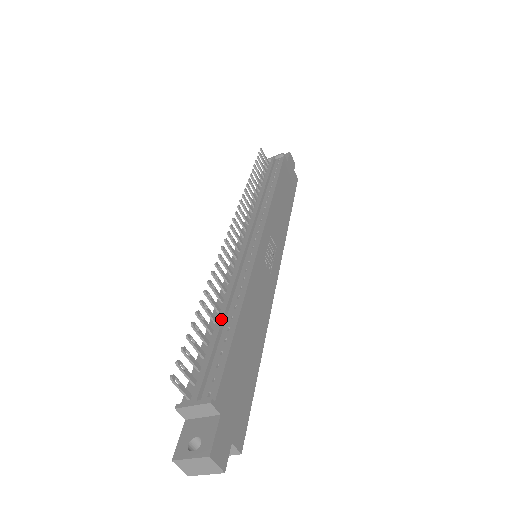
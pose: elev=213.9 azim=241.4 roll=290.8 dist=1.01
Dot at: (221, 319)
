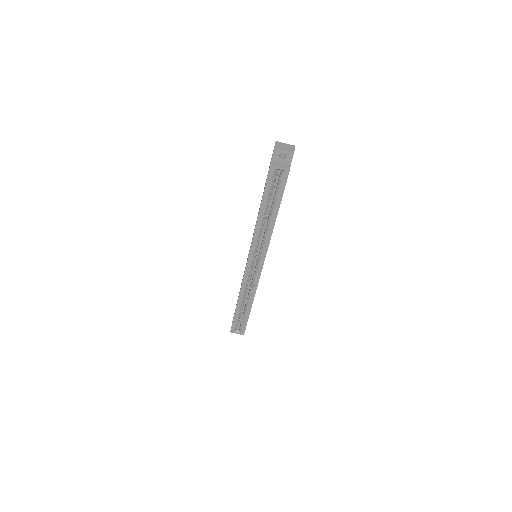
Dot at: occluded
